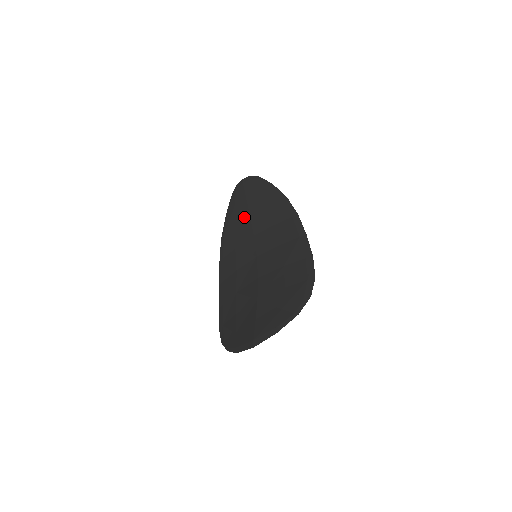
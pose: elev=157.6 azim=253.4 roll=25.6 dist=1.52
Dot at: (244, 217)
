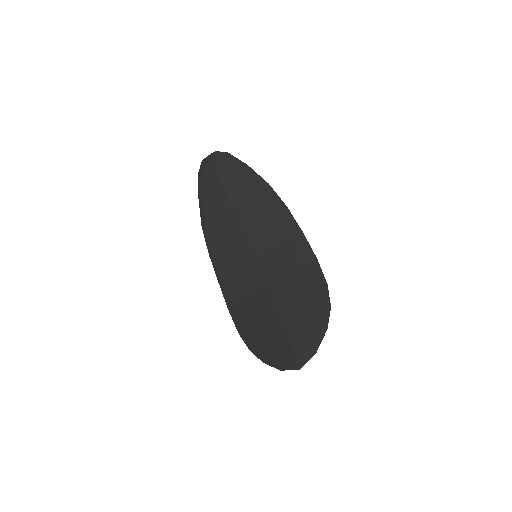
Dot at: (225, 205)
